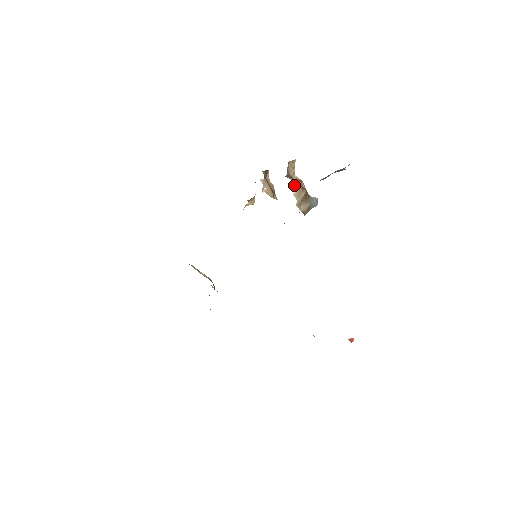
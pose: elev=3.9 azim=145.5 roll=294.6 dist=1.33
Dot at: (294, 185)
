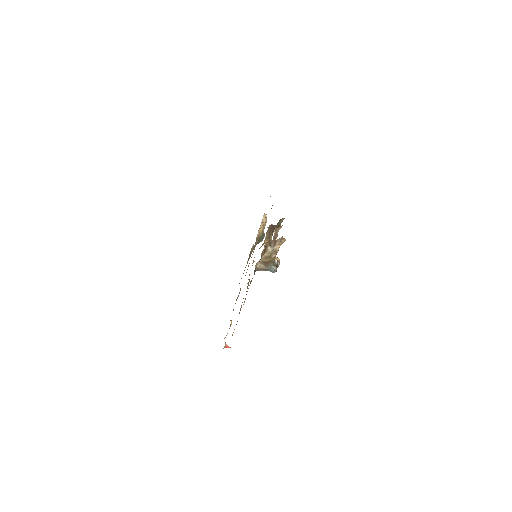
Dot at: (269, 251)
